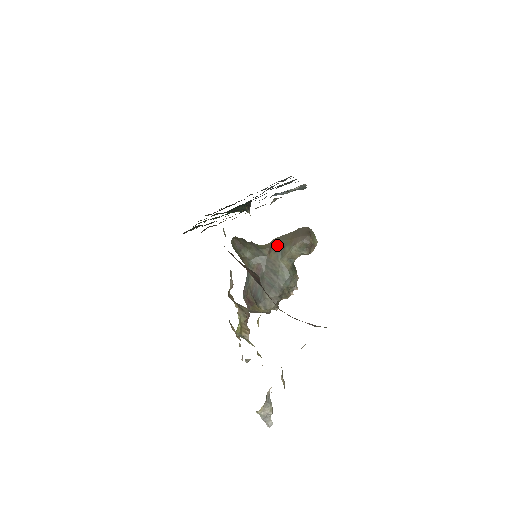
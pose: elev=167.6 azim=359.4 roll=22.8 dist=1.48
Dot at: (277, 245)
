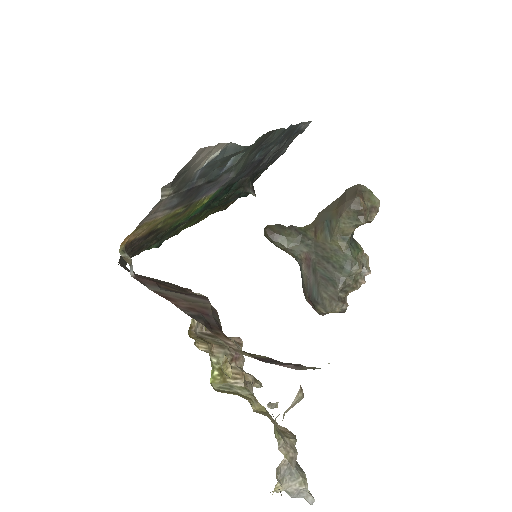
Dot at: (322, 221)
